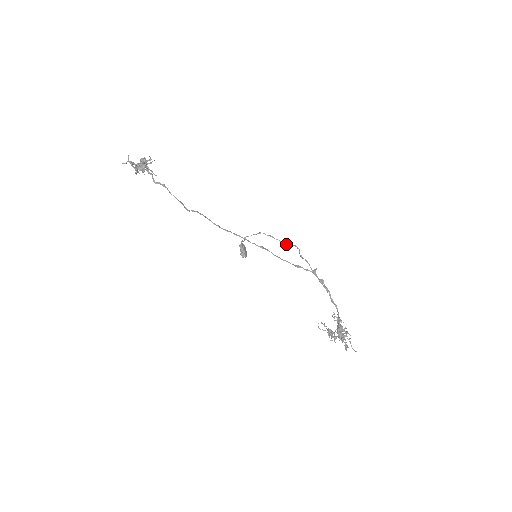
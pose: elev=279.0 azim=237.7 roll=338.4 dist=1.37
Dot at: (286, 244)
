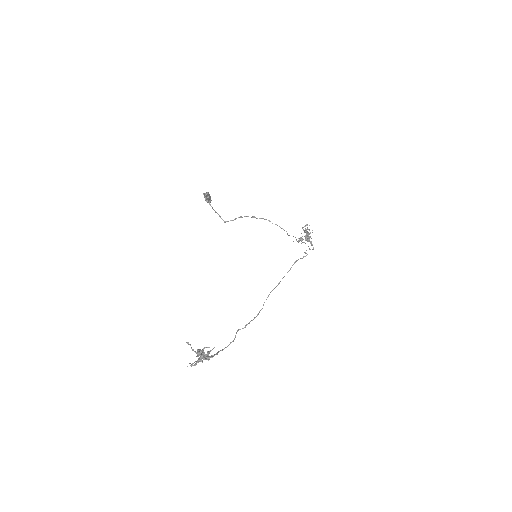
Dot at: occluded
